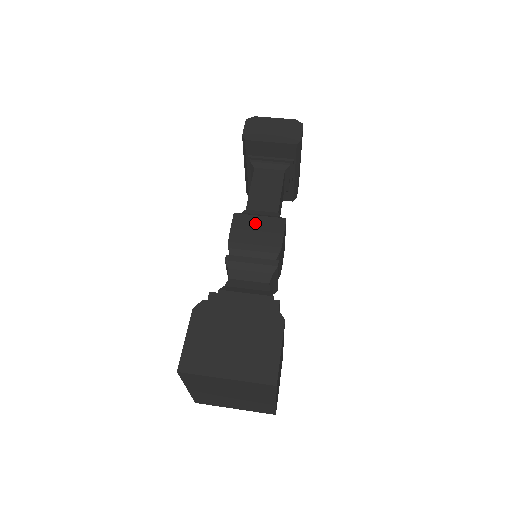
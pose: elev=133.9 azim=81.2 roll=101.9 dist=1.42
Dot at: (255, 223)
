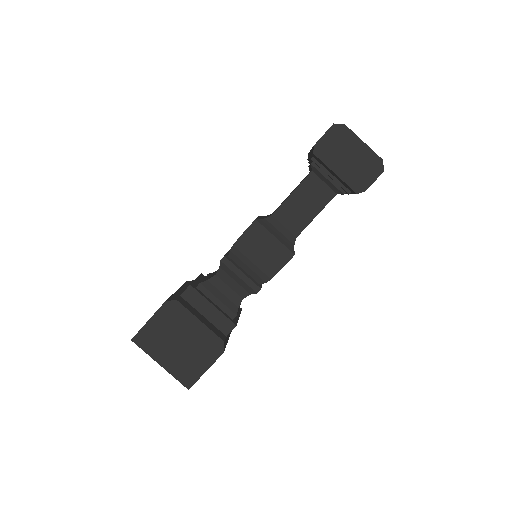
Dot at: (266, 242)
